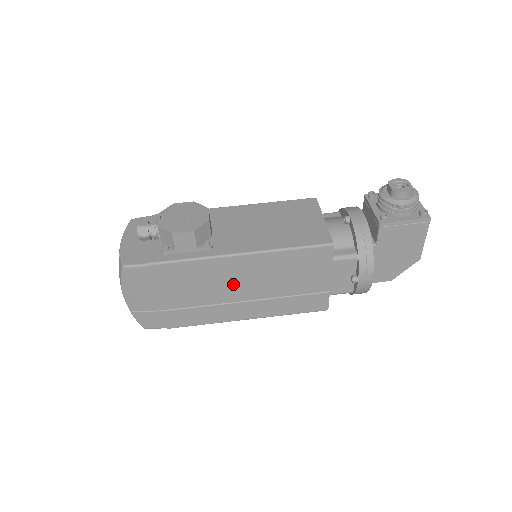
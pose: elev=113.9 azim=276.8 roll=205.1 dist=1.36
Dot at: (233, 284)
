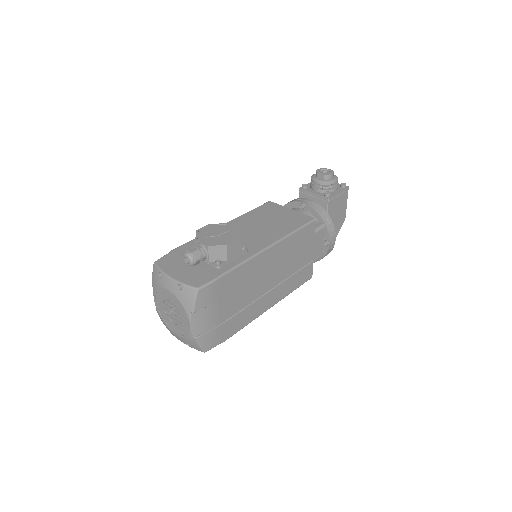
Dot at: (265, 276)
